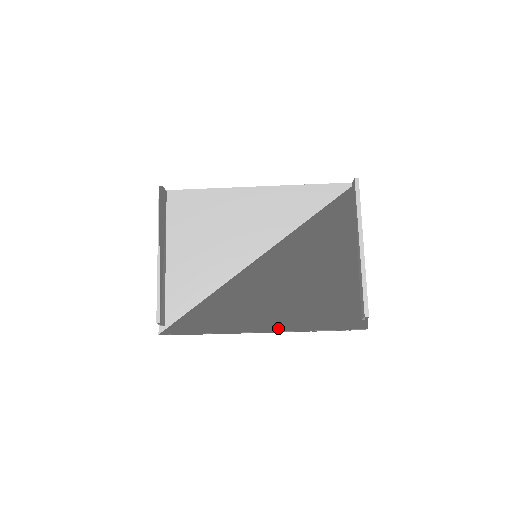
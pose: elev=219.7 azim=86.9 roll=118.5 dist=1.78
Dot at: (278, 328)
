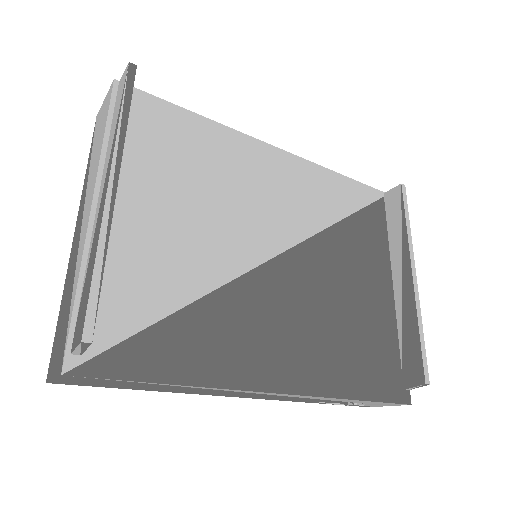
Dot at: (300, 389)
